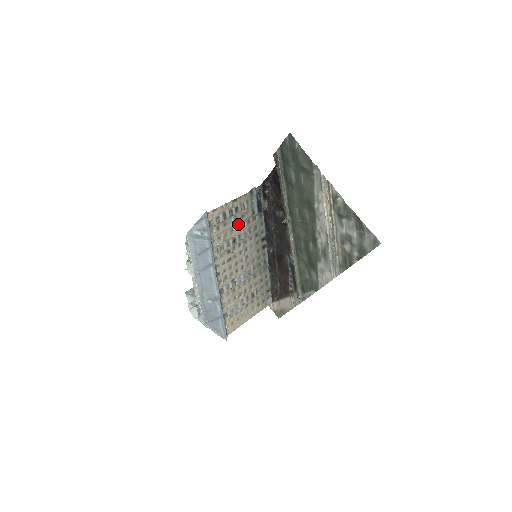
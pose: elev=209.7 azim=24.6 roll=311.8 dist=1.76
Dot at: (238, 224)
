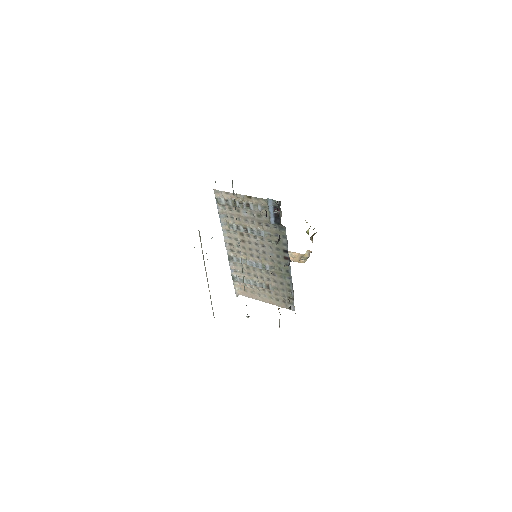
Dot at: (253, 219)
